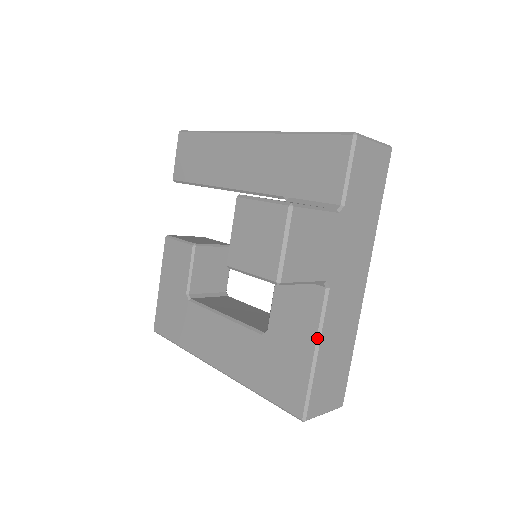
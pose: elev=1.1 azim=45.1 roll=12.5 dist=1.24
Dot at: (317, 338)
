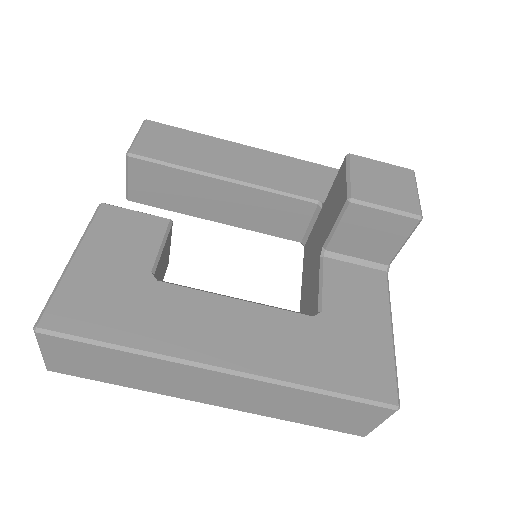
Dot at: (390, 315)
